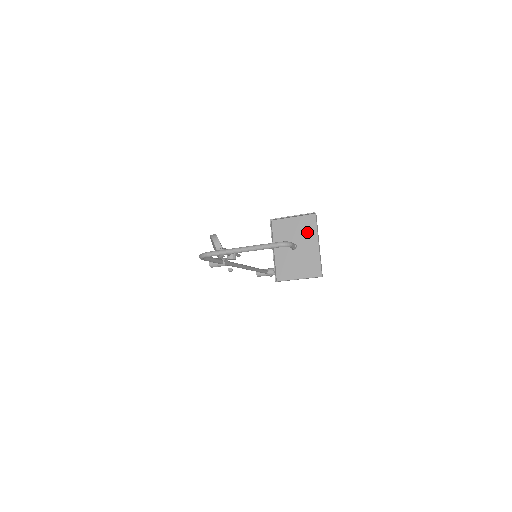
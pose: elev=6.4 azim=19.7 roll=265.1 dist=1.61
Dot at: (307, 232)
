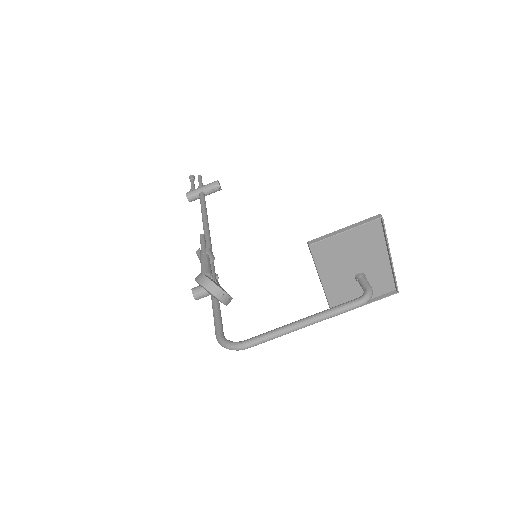
Dot at: (370, 244)
